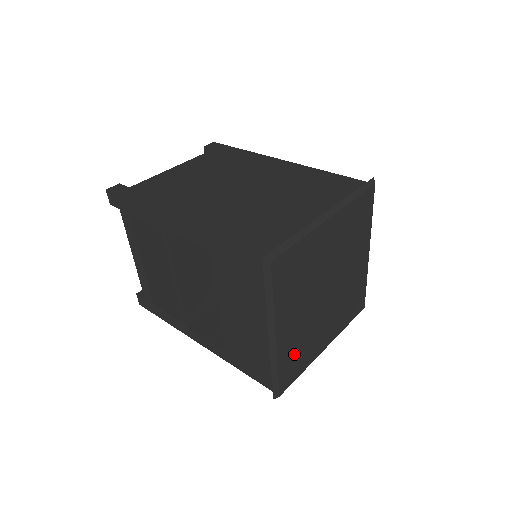
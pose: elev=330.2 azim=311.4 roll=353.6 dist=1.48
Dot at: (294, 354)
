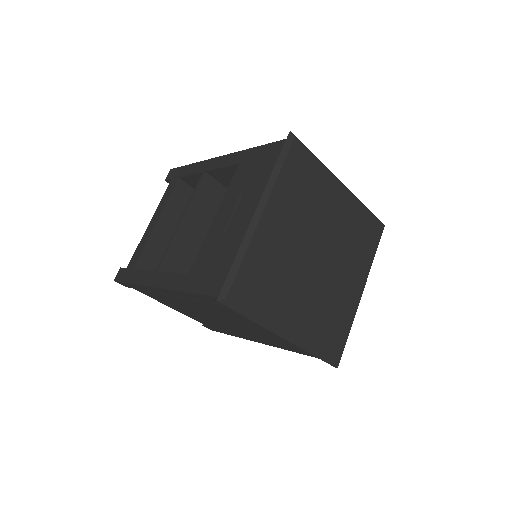
Dot at: (263, 271)
